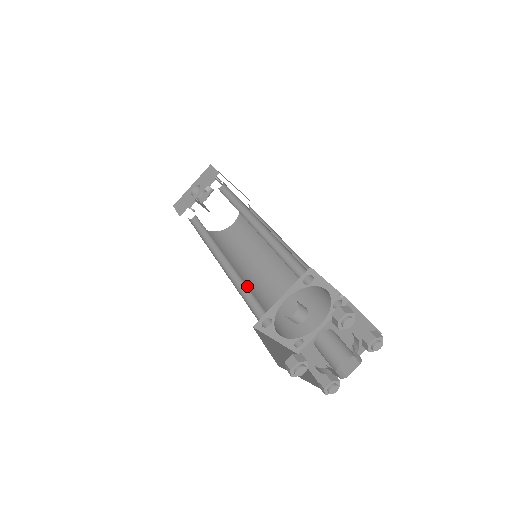
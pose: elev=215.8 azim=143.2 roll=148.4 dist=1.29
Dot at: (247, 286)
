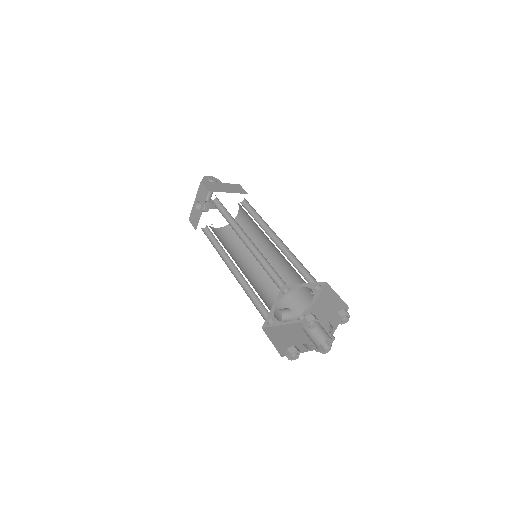
Dot at: (253, 291)
